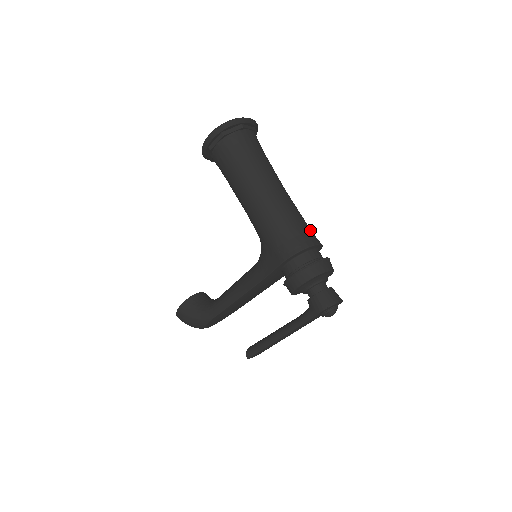
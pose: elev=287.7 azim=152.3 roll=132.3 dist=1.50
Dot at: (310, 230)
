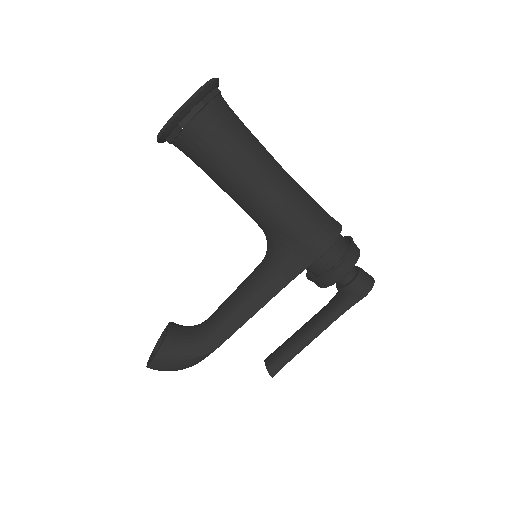
Dot at: occluded
